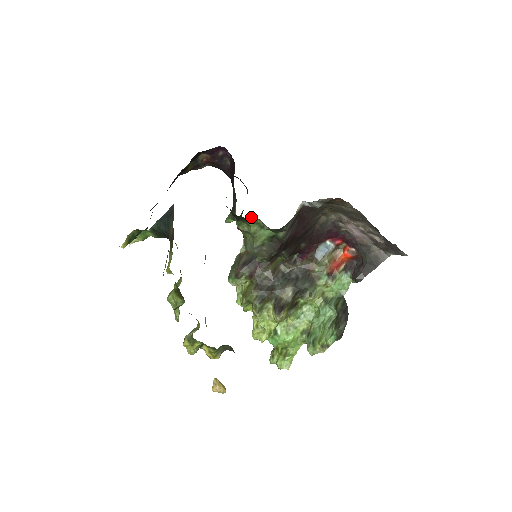
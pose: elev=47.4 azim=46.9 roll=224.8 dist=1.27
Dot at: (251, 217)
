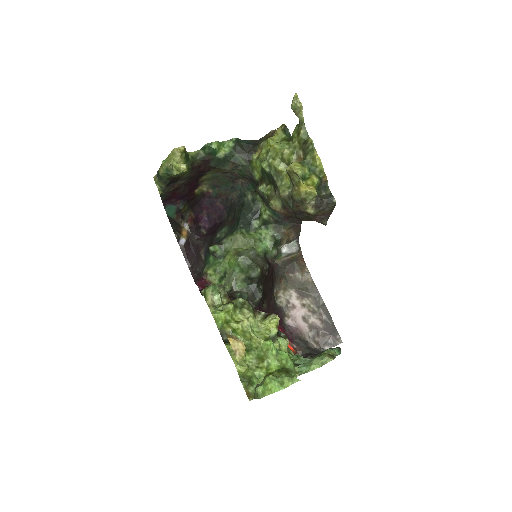
Dot at: (260, 222)
